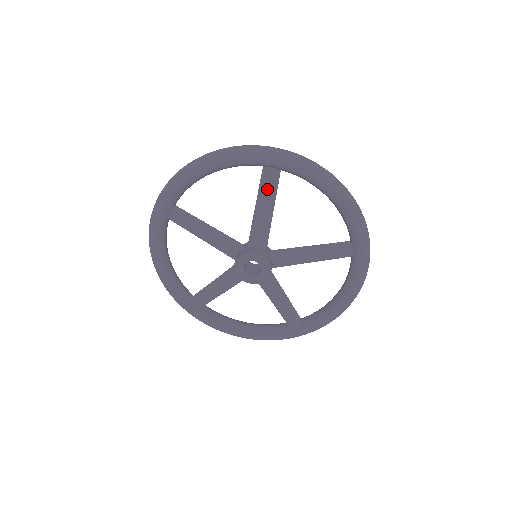
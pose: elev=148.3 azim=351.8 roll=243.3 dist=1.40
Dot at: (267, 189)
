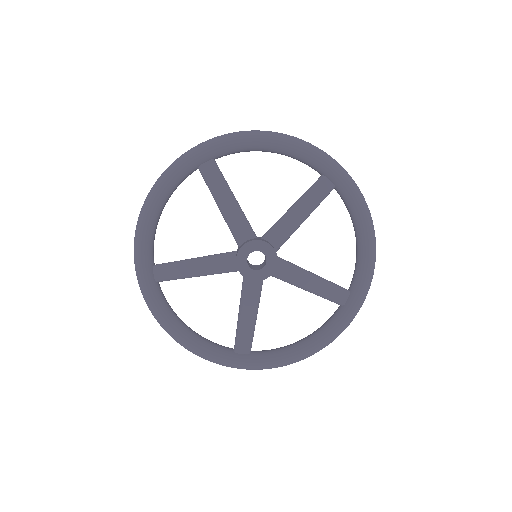
Dot at: (215, 183)
